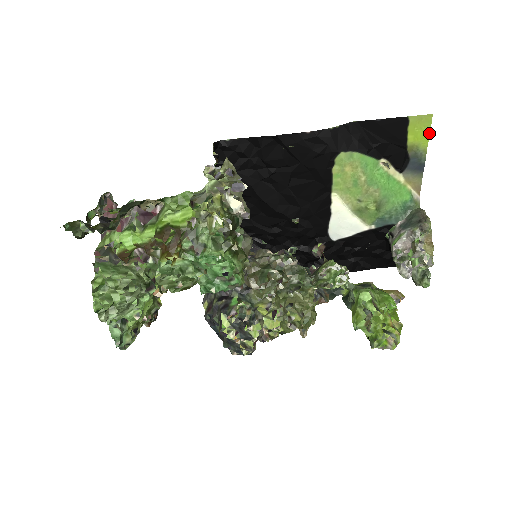
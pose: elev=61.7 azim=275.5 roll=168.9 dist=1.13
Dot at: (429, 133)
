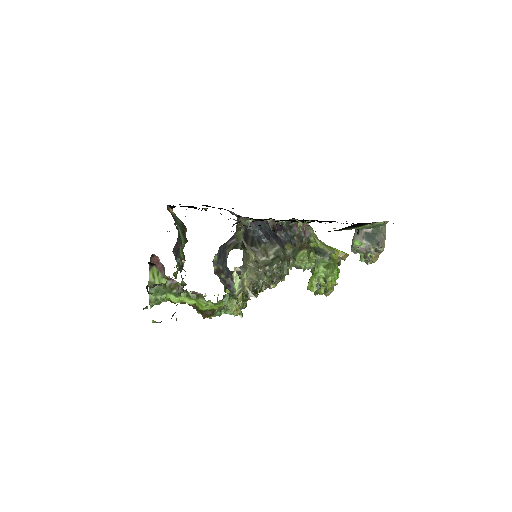
Dot at: occluded
